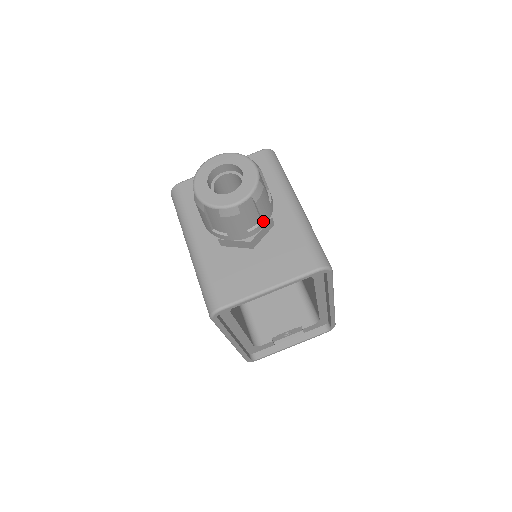
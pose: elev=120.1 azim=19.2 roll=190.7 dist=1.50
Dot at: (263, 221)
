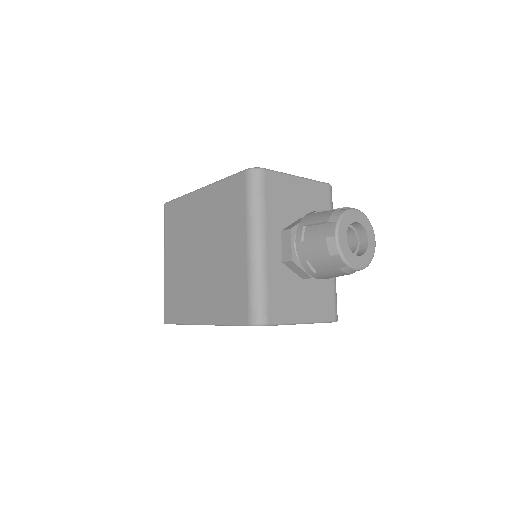
Dot at: occluded
